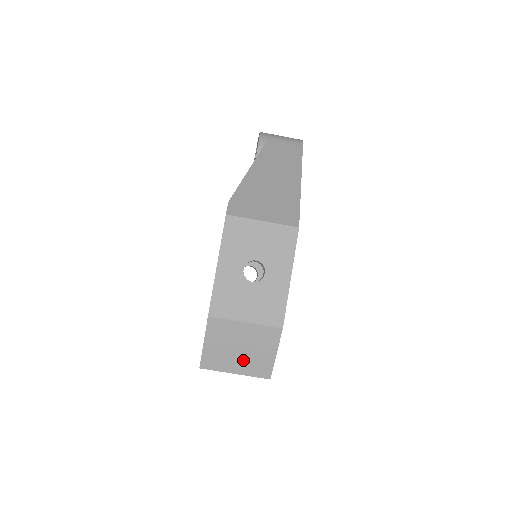
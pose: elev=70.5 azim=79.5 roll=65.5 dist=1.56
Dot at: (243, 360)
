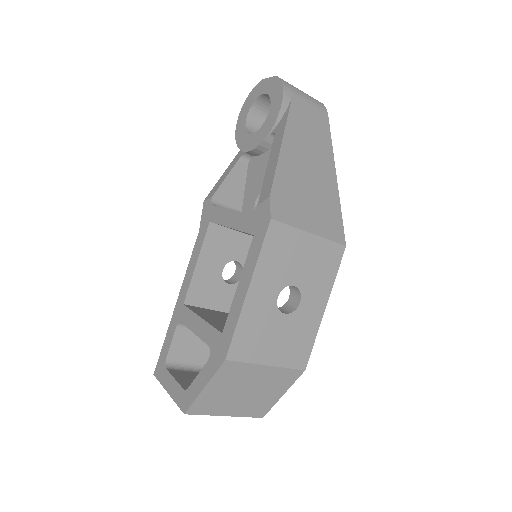
Dot at: (243, 402)
